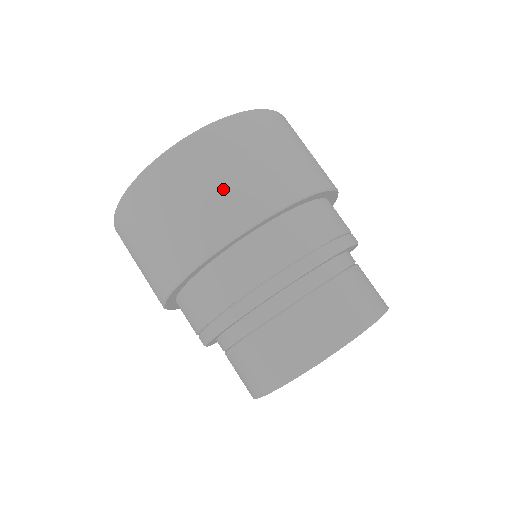
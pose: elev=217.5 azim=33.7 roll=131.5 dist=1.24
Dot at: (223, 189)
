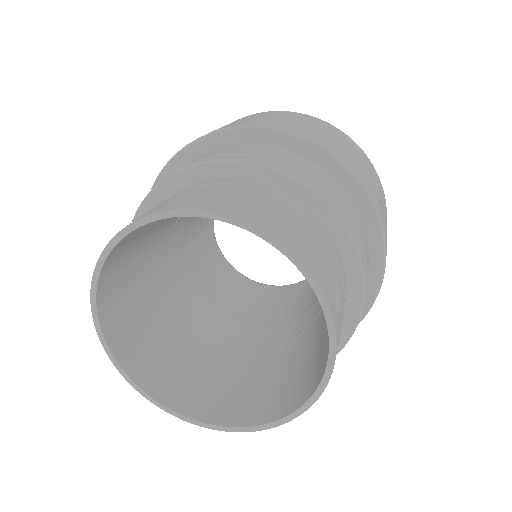
Dot at: occluded
